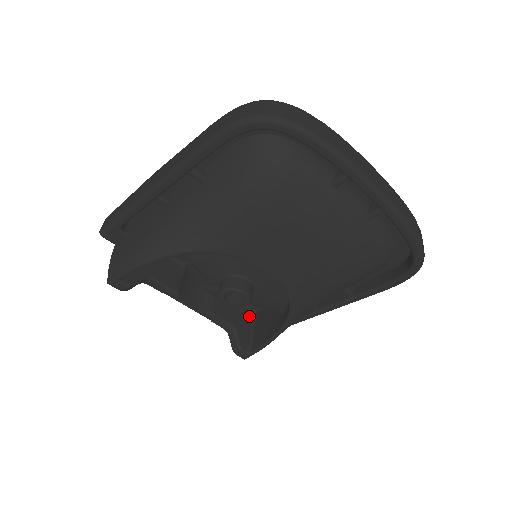
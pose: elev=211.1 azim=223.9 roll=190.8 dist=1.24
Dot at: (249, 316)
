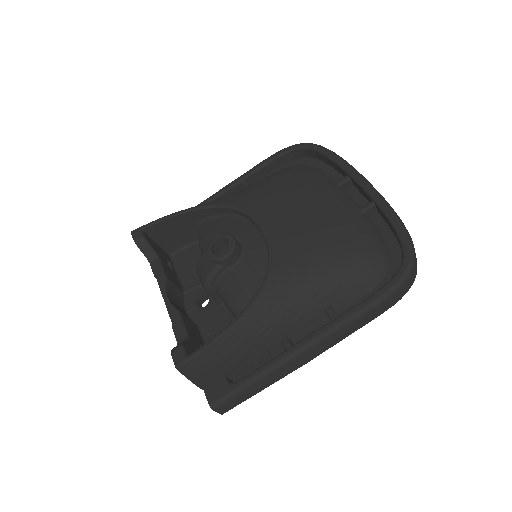
Dot at: occluded
